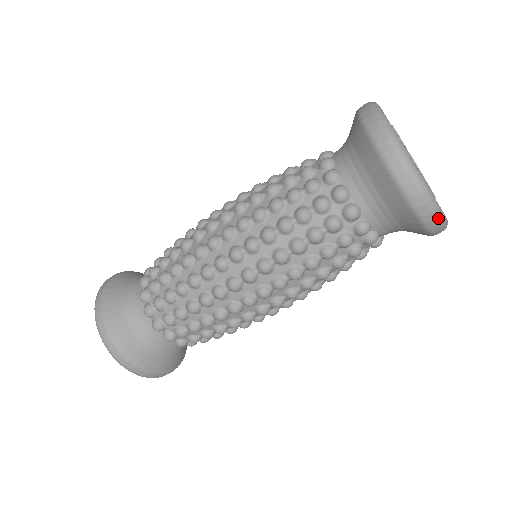
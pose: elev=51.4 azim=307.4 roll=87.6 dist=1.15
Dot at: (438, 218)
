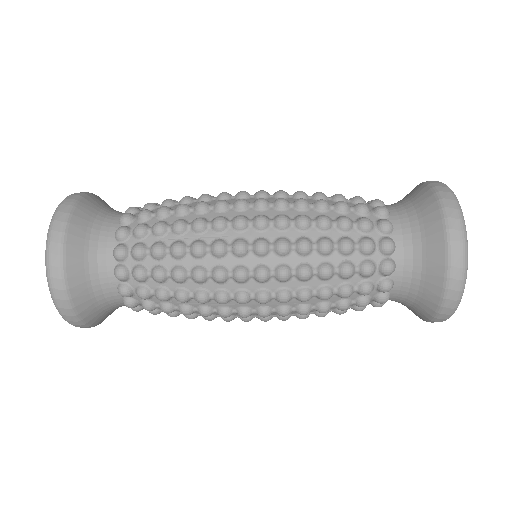
Dot at: occluded
